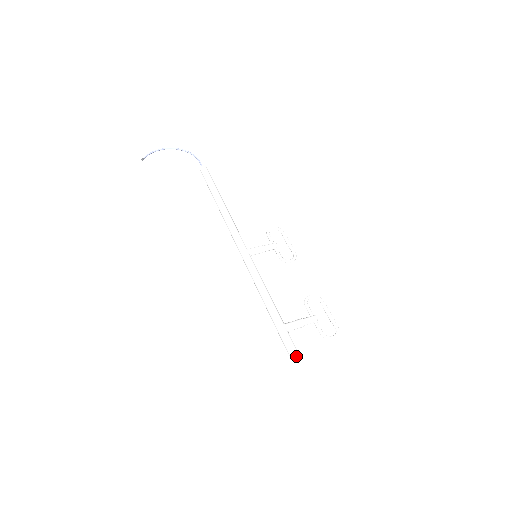
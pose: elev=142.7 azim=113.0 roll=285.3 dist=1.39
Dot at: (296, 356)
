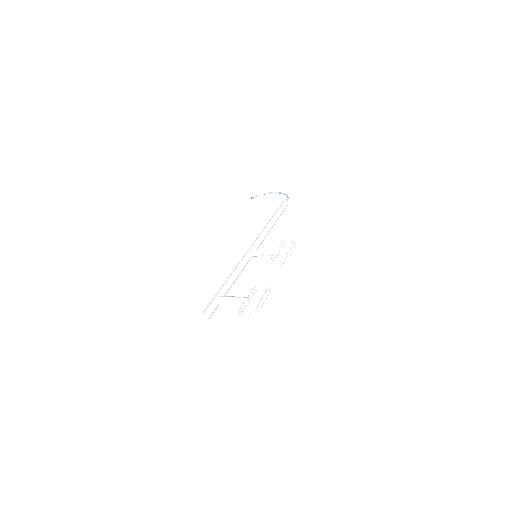
Dot at: (208, 319)
